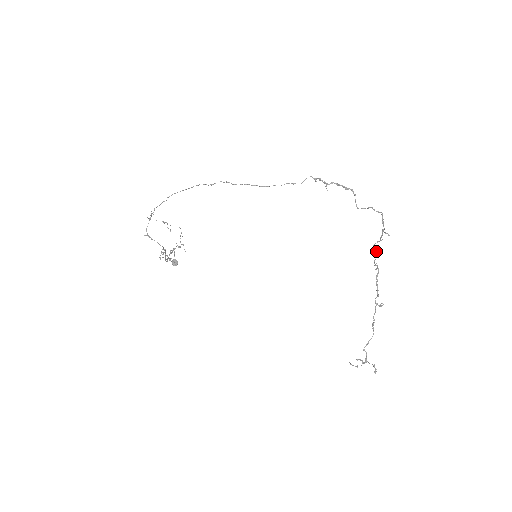
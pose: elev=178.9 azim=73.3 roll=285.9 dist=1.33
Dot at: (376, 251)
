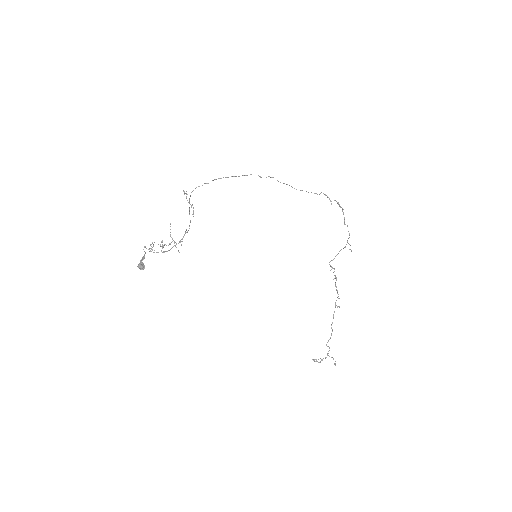
Dot at: occluded
